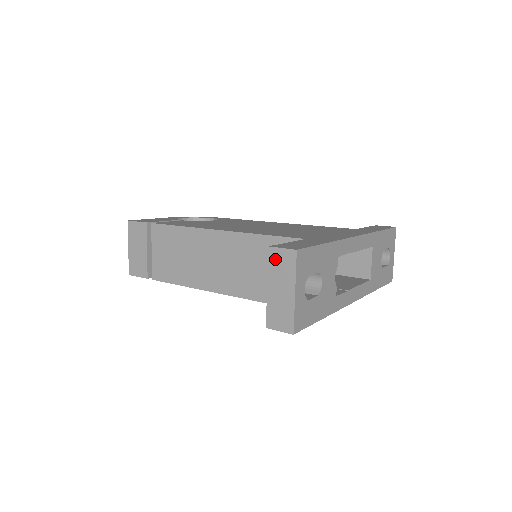
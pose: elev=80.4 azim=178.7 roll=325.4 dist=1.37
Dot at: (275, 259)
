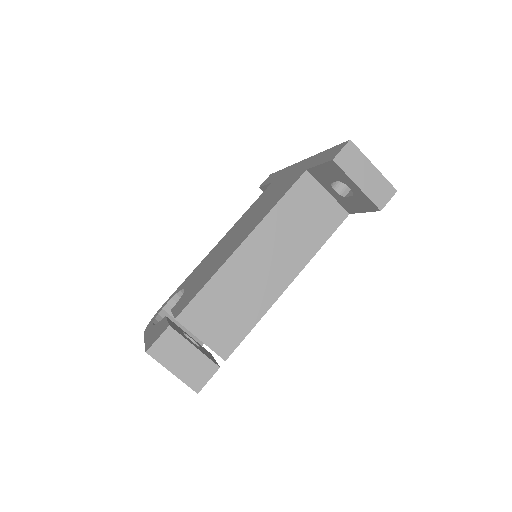
Dot at: (344, 162)
